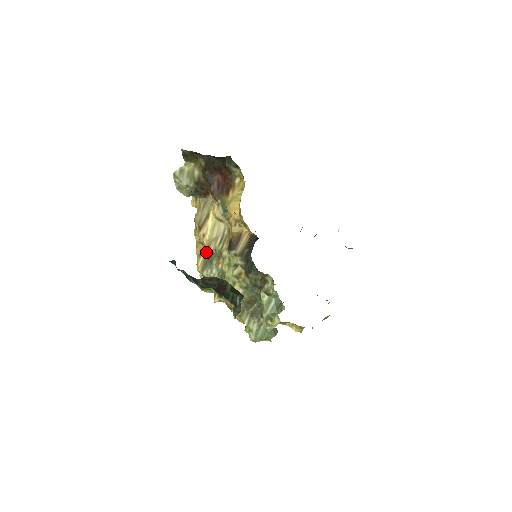
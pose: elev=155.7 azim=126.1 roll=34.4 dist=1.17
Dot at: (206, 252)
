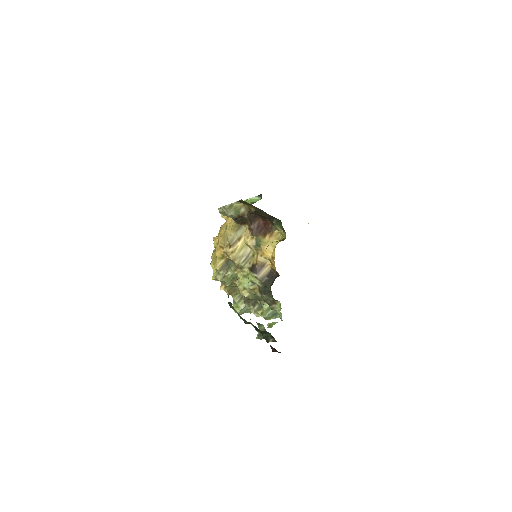
Dot at: (227, 259)
